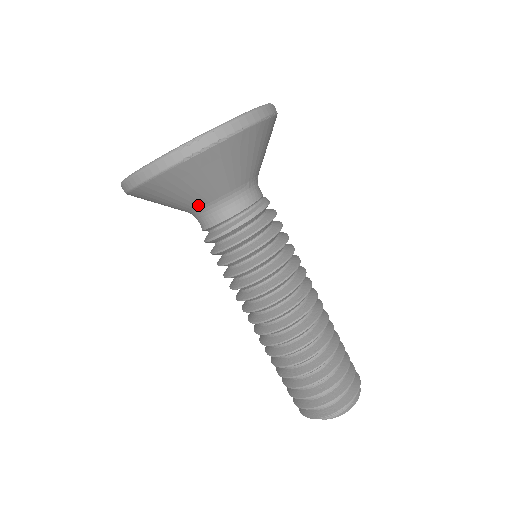
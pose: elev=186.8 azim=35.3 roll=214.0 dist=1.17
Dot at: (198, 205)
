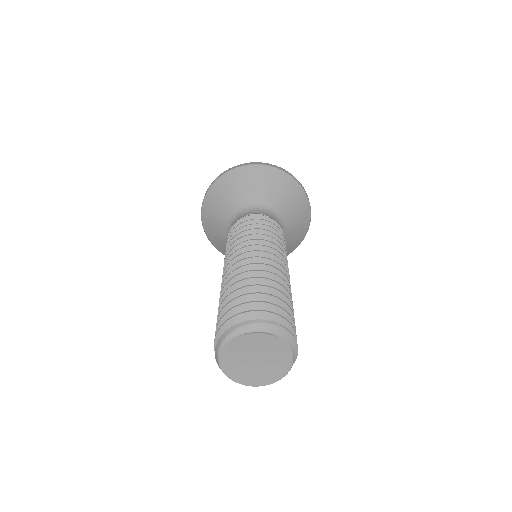
Dot at: (265, 203)
